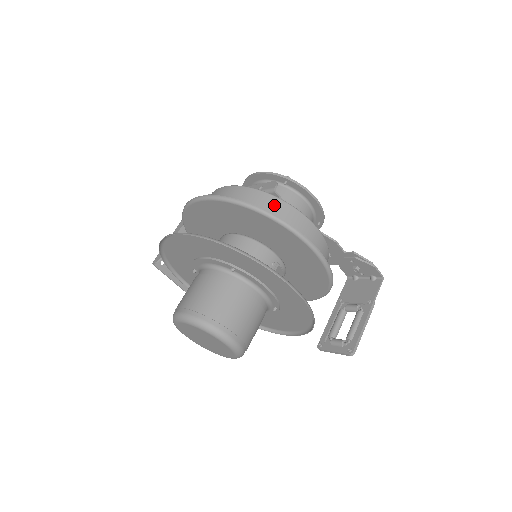
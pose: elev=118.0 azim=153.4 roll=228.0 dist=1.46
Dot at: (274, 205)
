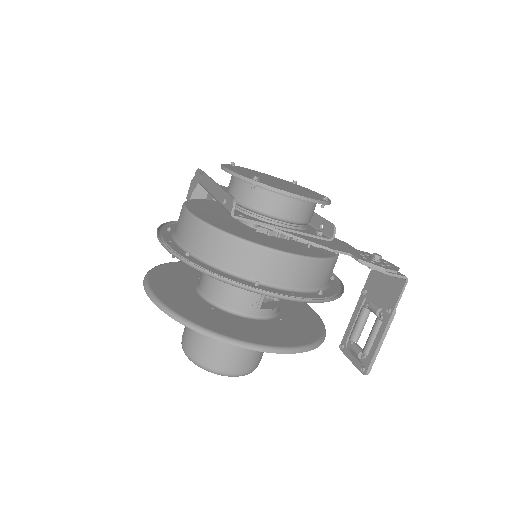
Dot at: (228, 248)
